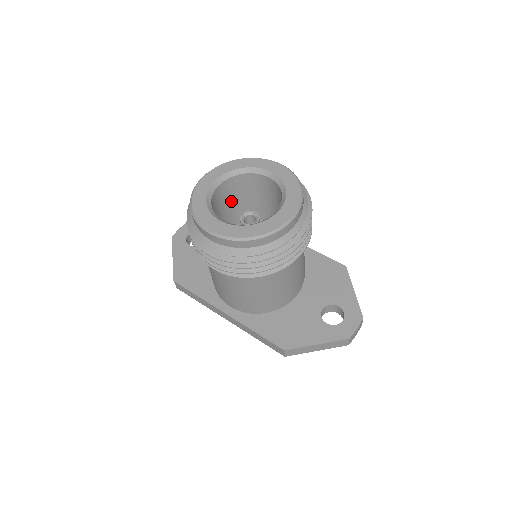
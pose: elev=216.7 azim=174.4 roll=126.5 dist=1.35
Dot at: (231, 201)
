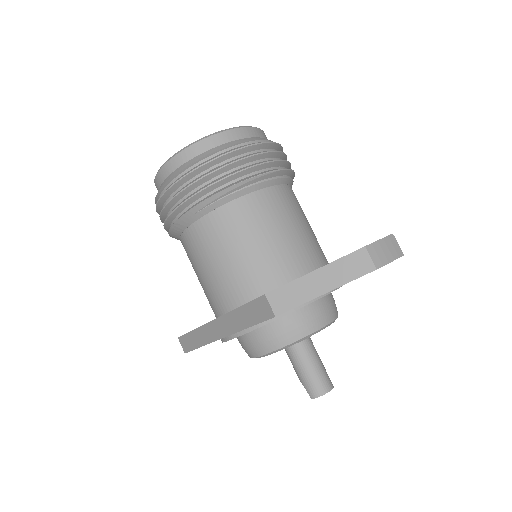
Dot at: occluded
